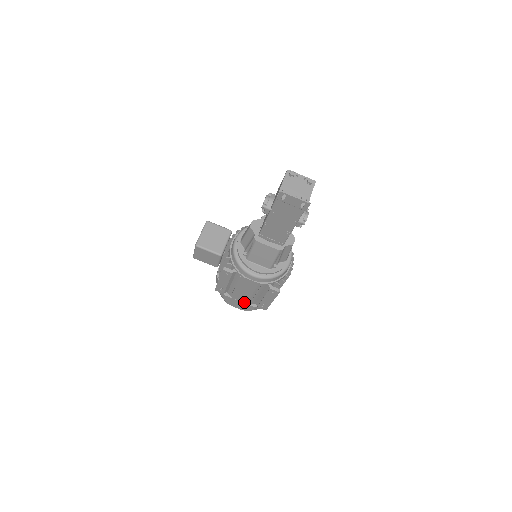
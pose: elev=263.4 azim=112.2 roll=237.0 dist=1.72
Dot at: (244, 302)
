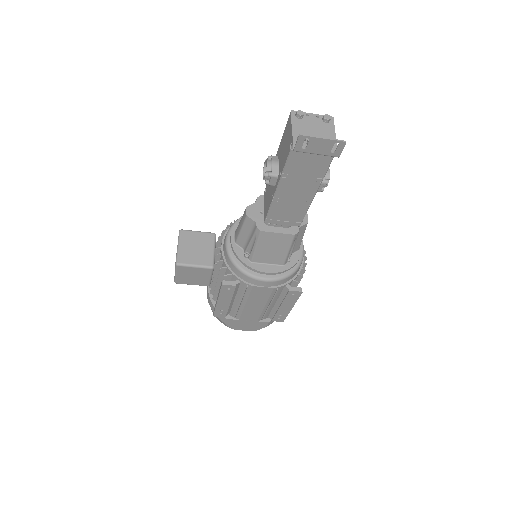
Dot at: (254, 320)
